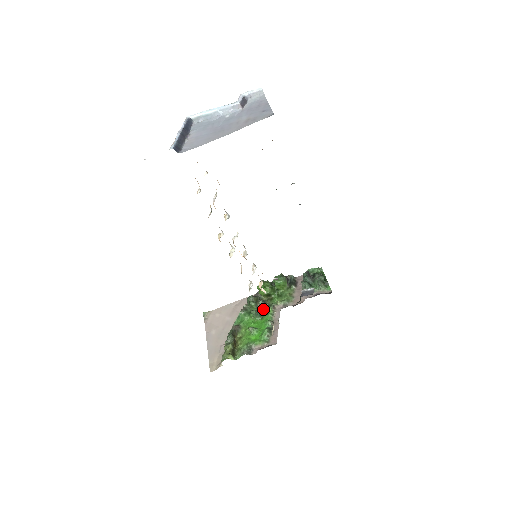
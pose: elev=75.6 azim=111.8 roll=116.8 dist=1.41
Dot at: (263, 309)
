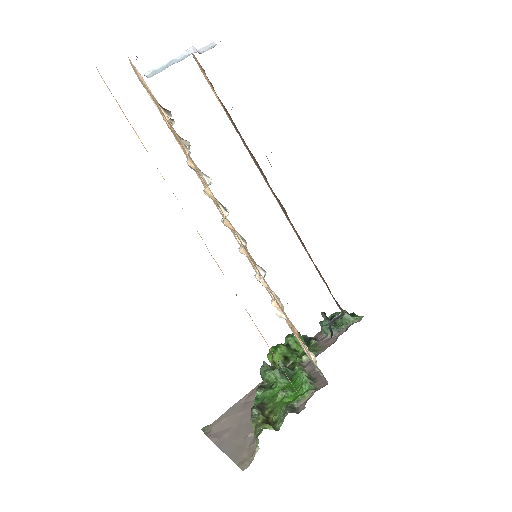
Dot at: (287, 369)
